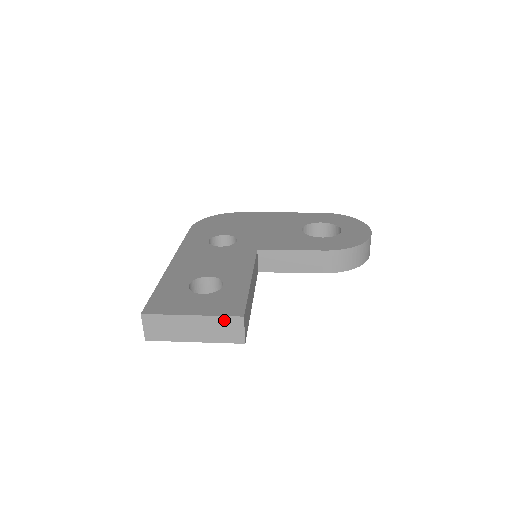
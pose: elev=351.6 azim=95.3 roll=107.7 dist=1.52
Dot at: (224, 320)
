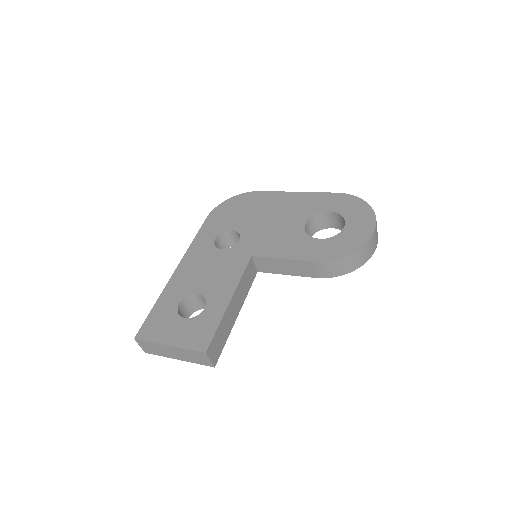
Dot at: (192, 352)
